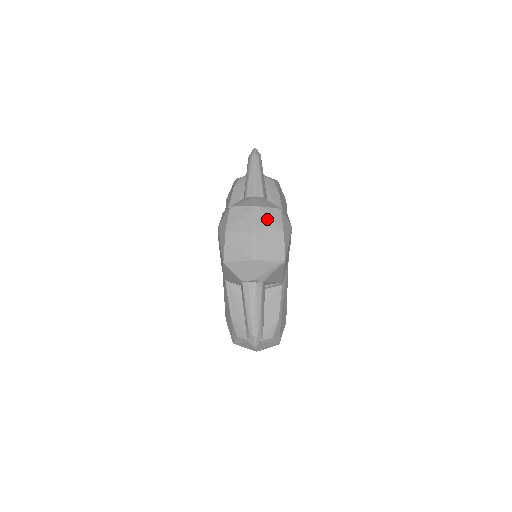
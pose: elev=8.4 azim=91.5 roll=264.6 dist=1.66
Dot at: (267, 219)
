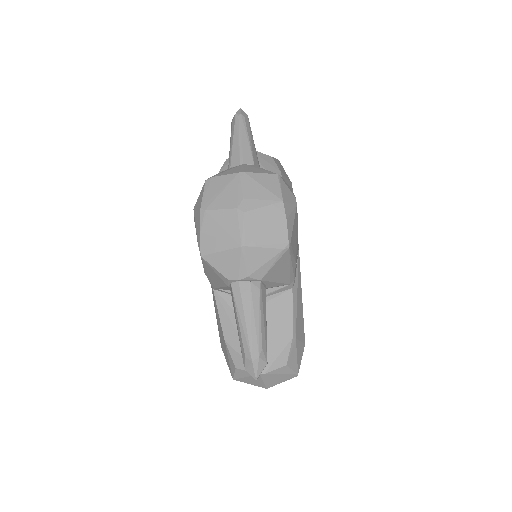
Dot at: (258, 188)
